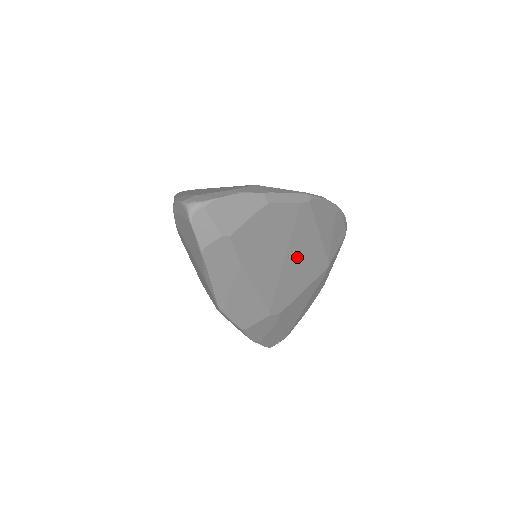
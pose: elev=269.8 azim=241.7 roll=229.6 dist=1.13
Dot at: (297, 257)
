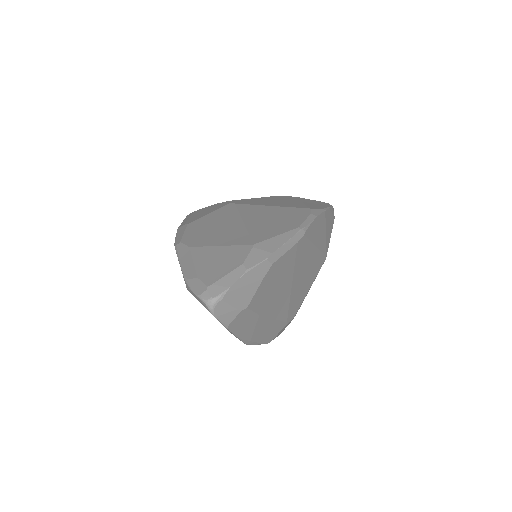
Dot at: (301, 275)
